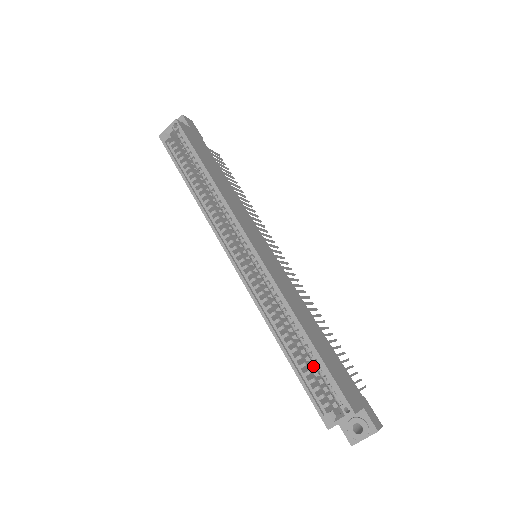
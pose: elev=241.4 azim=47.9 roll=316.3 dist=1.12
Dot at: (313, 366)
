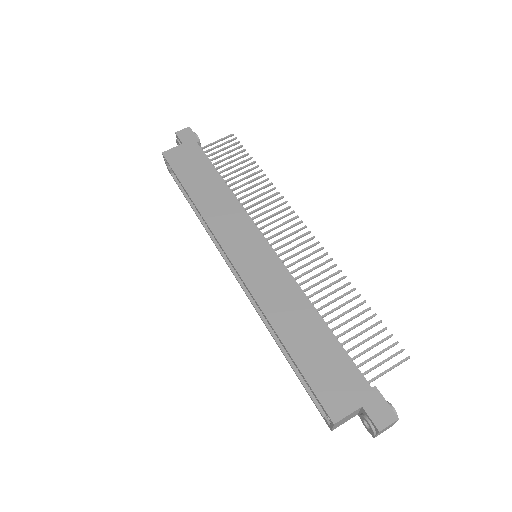
Dot at: occluded
